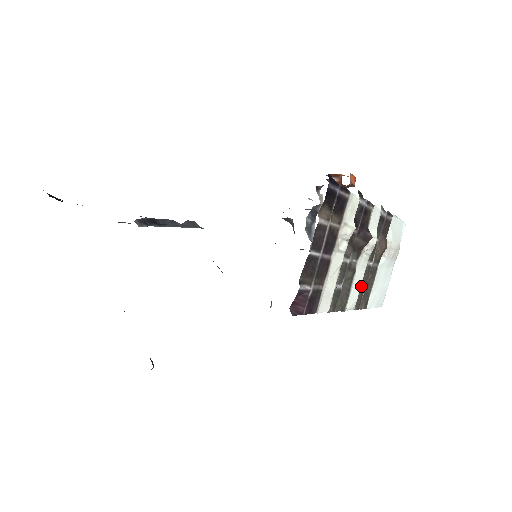
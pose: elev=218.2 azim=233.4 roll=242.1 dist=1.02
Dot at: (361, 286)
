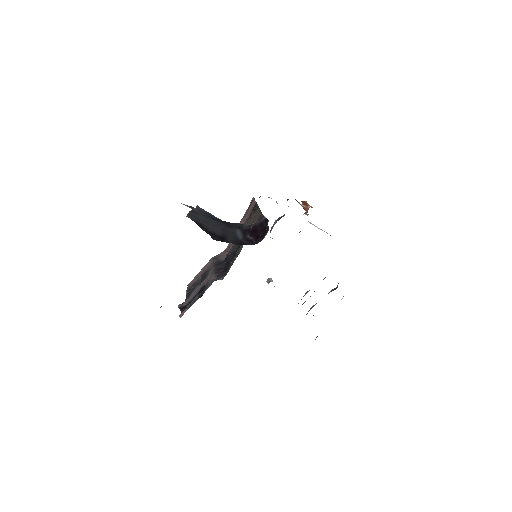
Dot at: occluded
